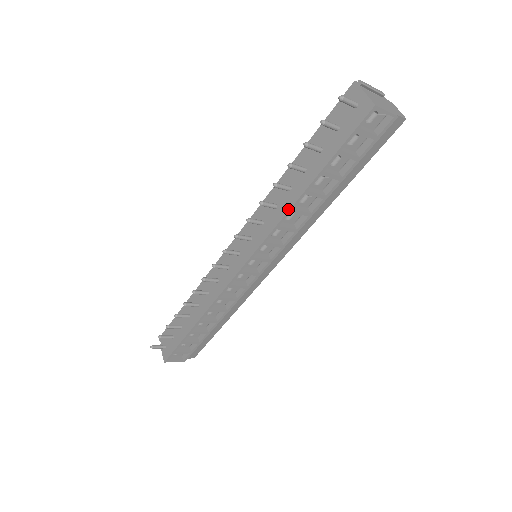
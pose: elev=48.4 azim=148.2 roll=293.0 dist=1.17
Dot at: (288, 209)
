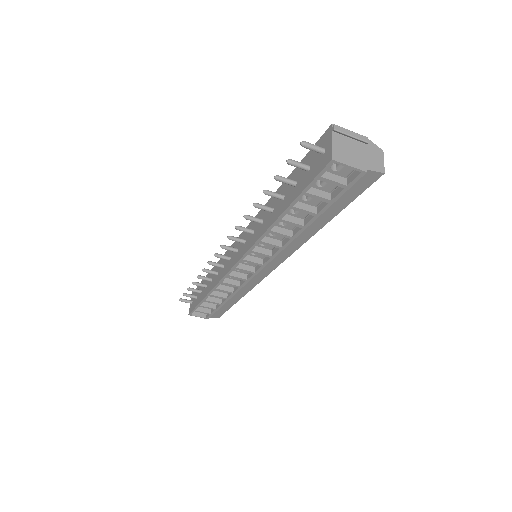
Dot at: (266, 229)
